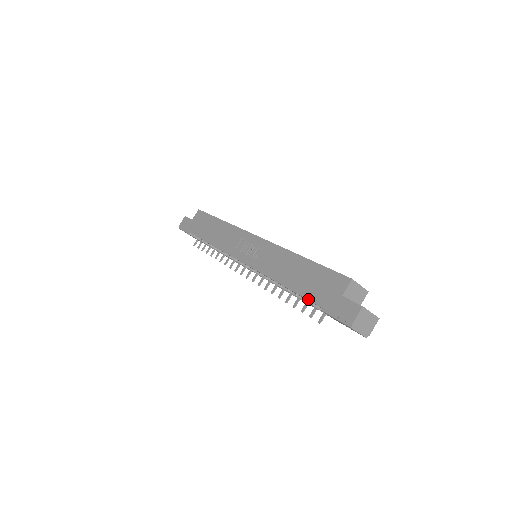
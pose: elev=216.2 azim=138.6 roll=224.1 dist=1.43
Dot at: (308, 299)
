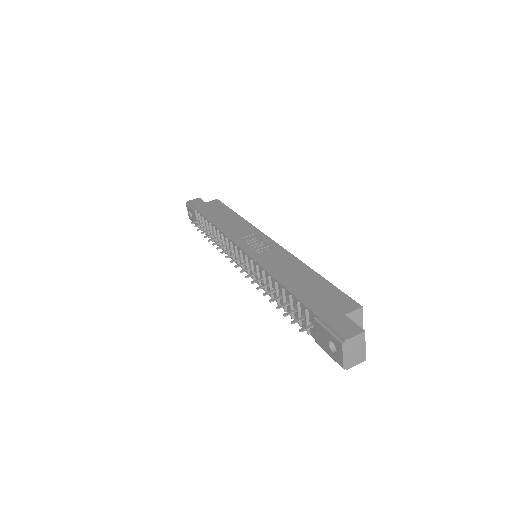
Dot at: (304, 302)
